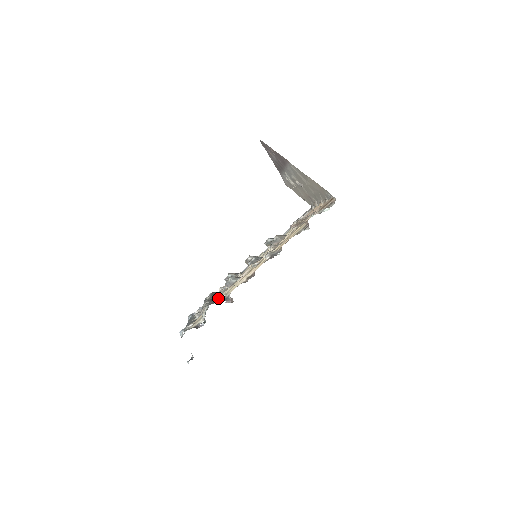
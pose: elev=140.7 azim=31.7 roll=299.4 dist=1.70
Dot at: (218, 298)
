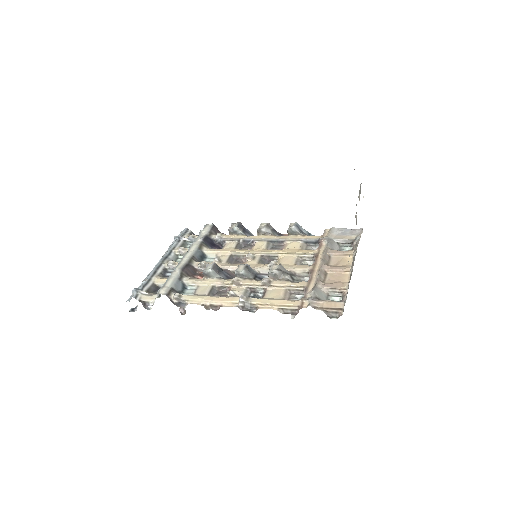
Dot at: (177, 297)
